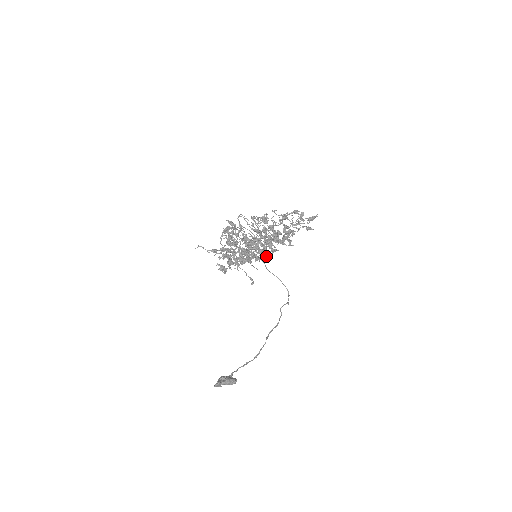
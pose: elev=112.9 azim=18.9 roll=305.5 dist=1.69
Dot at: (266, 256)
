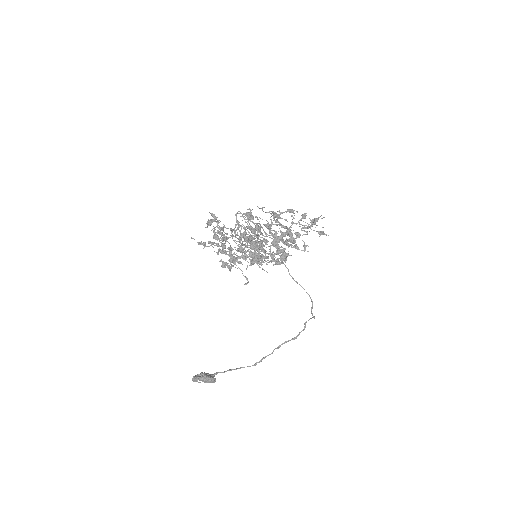
Dot at: (267, 257)
